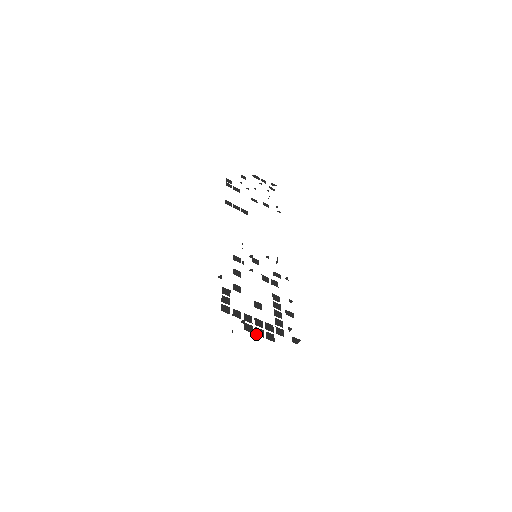
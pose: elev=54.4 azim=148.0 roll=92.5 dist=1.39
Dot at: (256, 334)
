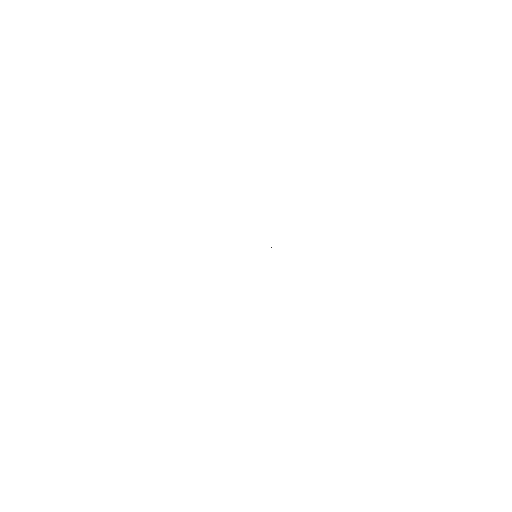
Dot at: occluded
